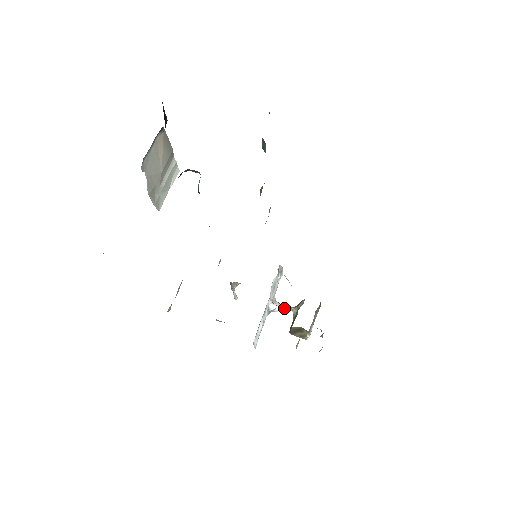
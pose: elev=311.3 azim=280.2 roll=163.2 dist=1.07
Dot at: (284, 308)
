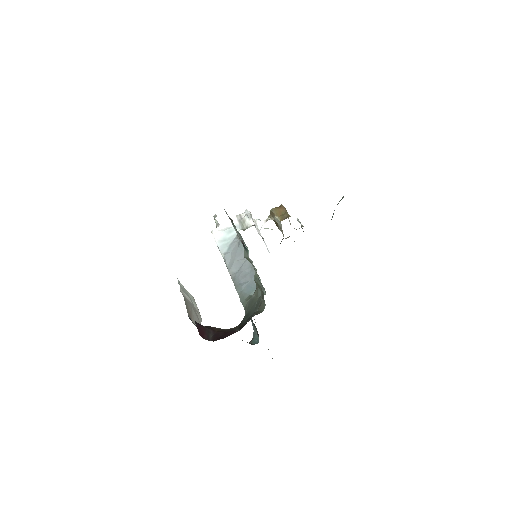
Dot at: (265, 222)
